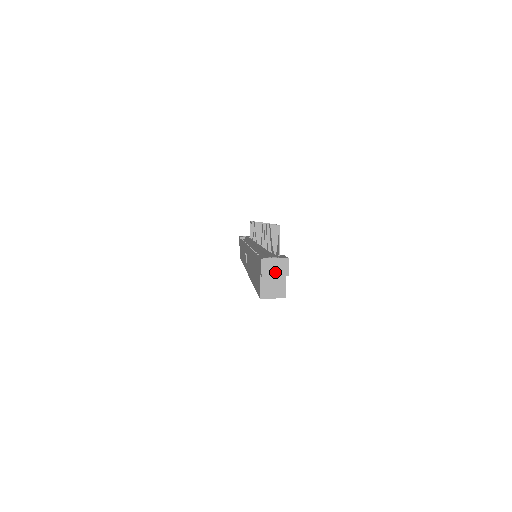
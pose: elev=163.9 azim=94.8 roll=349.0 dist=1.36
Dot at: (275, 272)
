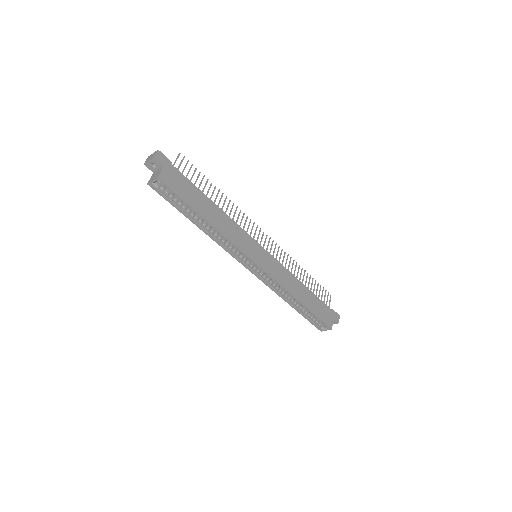
Dot at: (150, 159)
